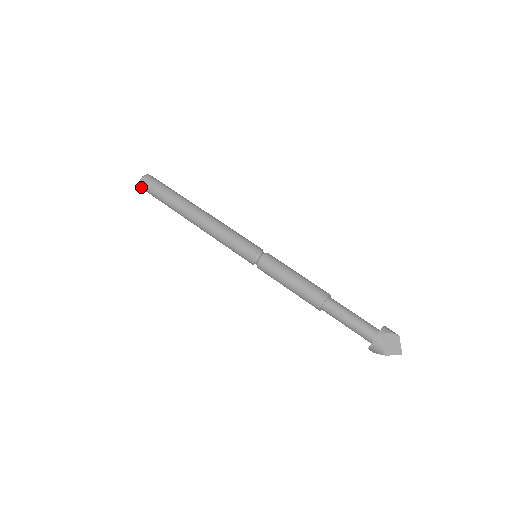
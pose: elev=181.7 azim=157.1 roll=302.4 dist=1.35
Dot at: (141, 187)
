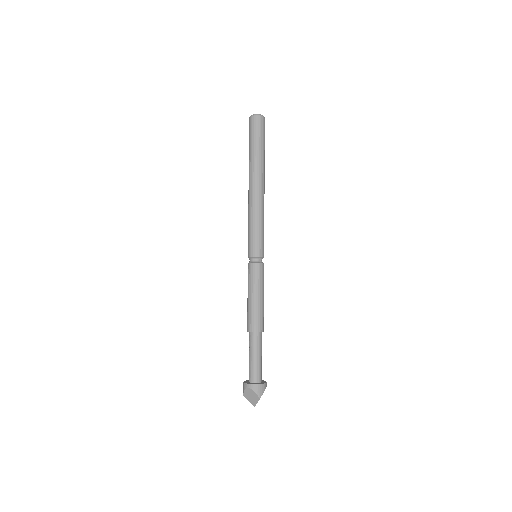
Dot at: occluded
